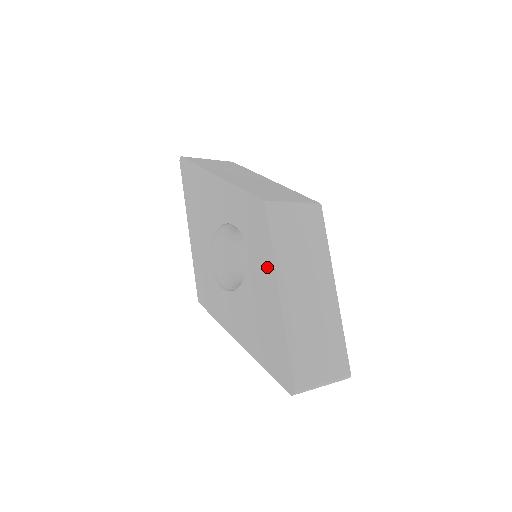
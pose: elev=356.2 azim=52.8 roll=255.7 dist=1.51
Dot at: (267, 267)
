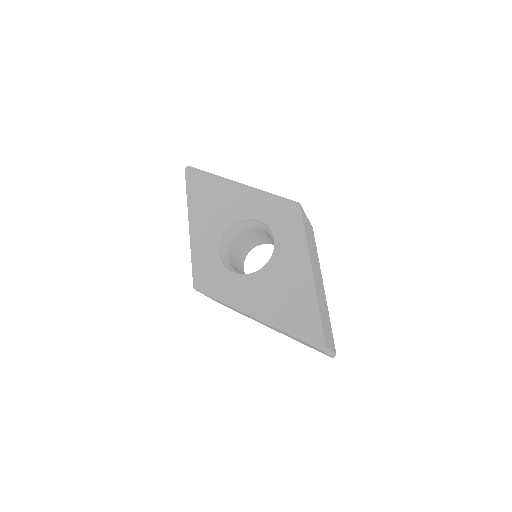
Dot at: (299, 251)
